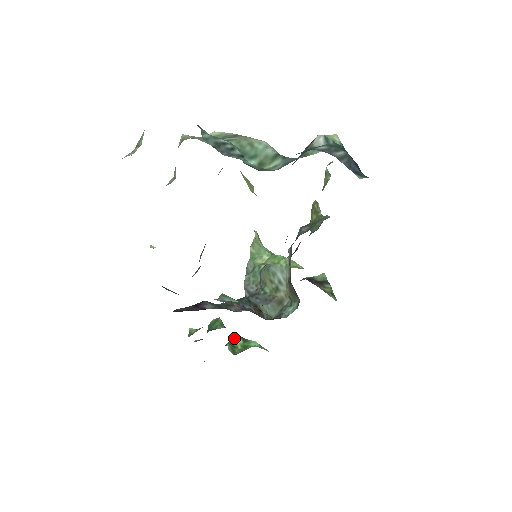
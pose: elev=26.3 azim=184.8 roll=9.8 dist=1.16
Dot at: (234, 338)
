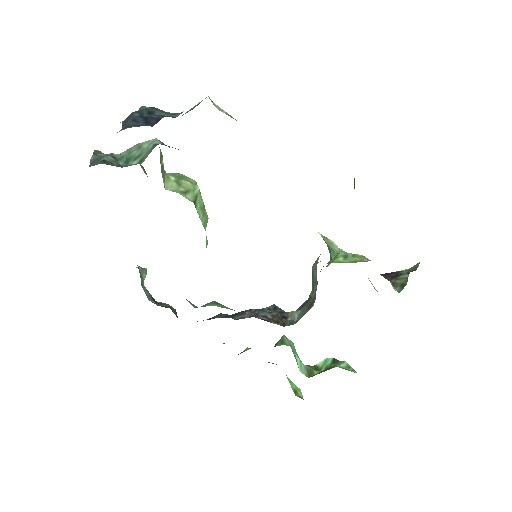
Dot at: (323, 360)
